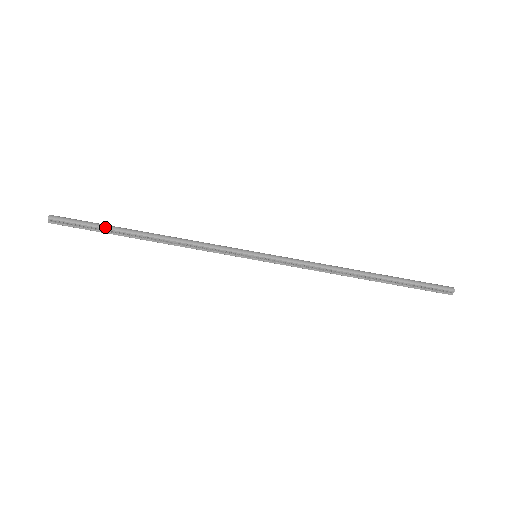
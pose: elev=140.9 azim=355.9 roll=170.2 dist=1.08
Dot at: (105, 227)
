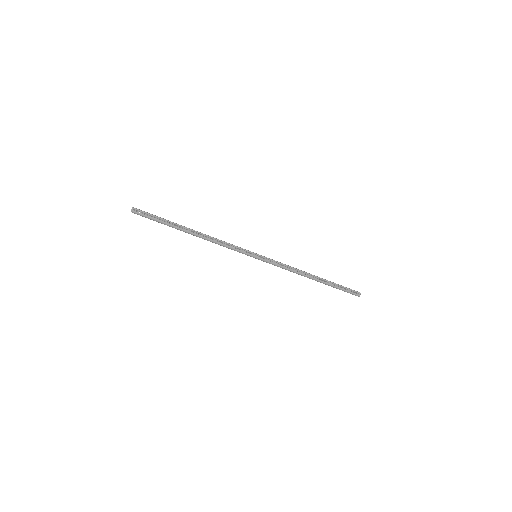
Dot at: (168, 220)
